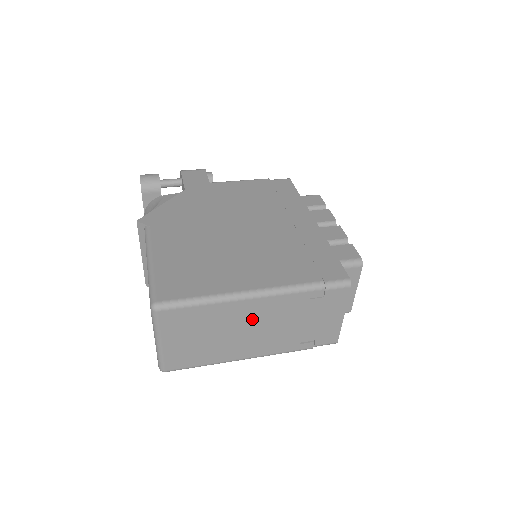
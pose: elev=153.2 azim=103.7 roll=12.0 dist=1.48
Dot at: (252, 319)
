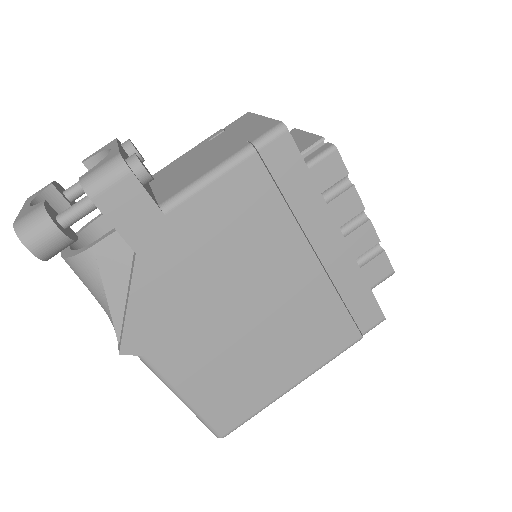
Dot at: occluded
